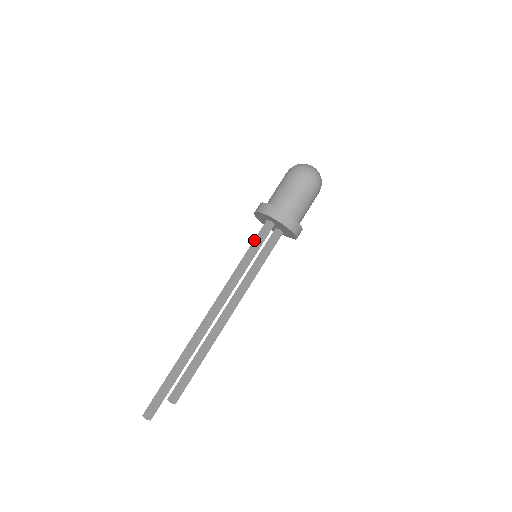
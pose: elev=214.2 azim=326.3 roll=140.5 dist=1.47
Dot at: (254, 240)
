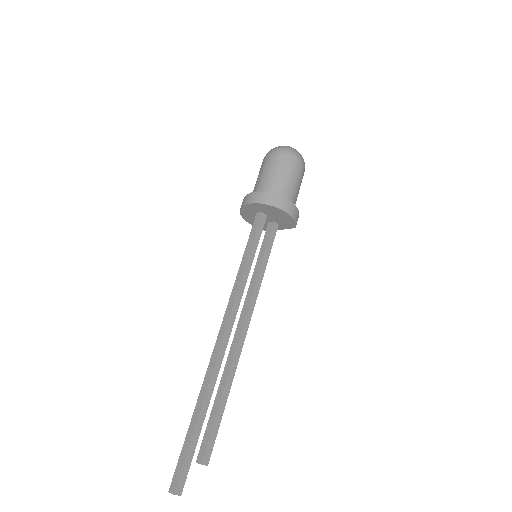
Dot at: (249, 238)
